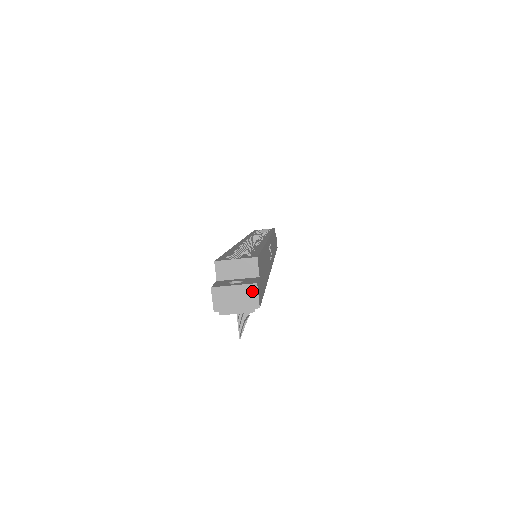
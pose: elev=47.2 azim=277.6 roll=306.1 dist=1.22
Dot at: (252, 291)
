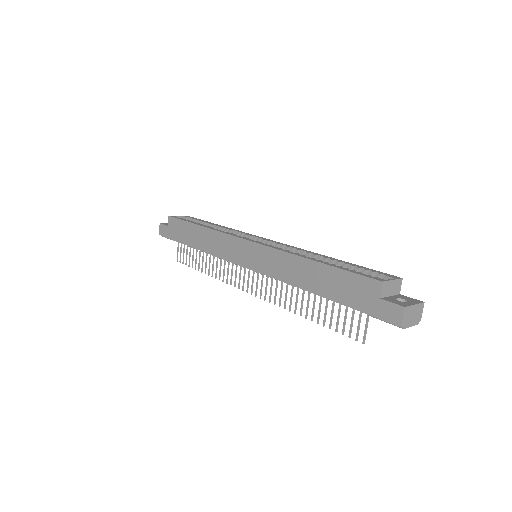
Dot at: (421, 308)
